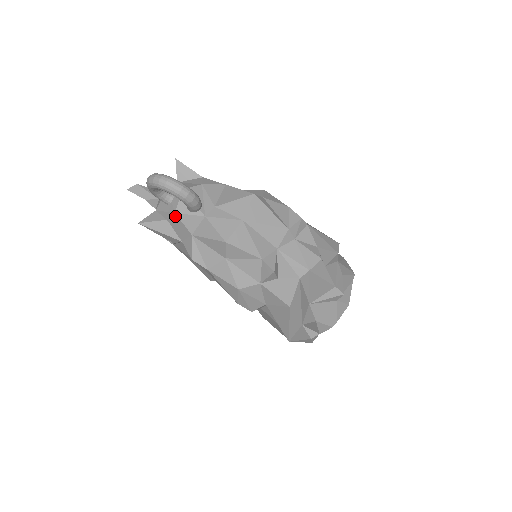
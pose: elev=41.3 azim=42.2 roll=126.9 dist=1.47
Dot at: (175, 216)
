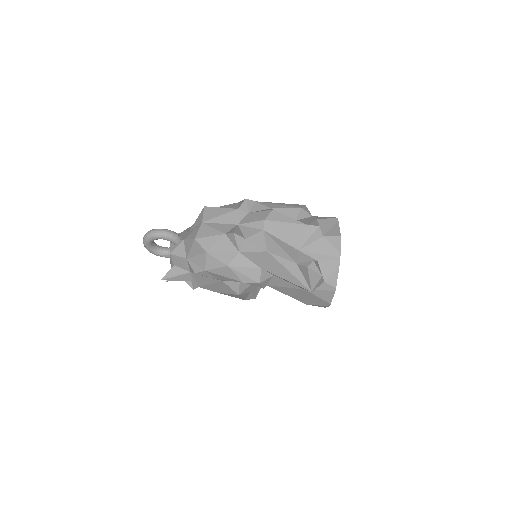
Dot at: (172, 256)
